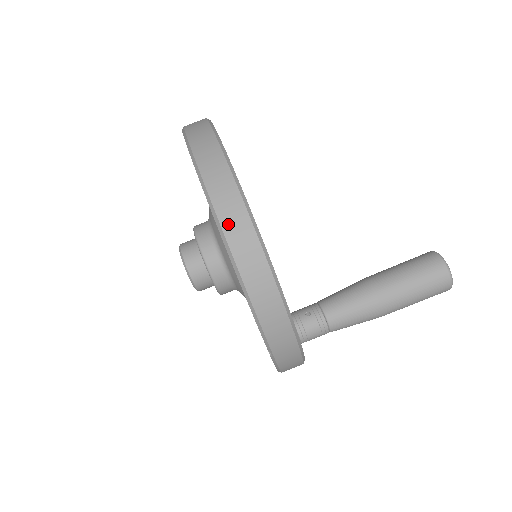
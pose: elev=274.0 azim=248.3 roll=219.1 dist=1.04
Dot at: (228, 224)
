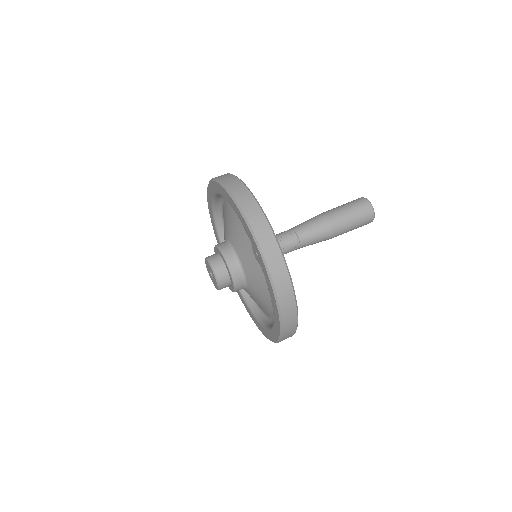
Dot at: (227, 182)
